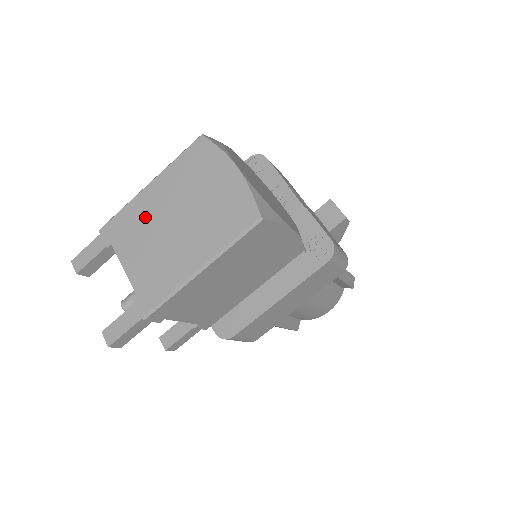
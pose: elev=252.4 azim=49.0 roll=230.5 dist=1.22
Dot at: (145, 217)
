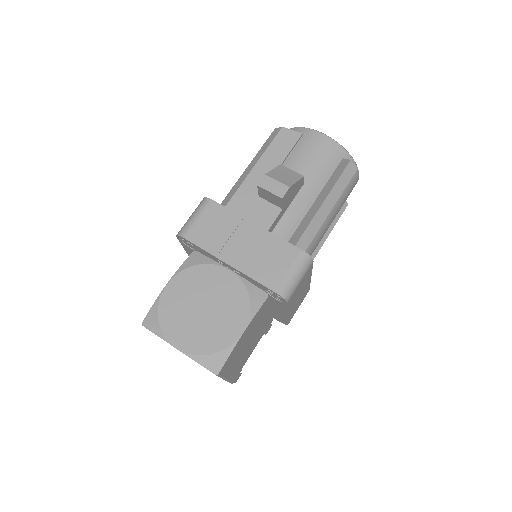
Dot at: occluded
